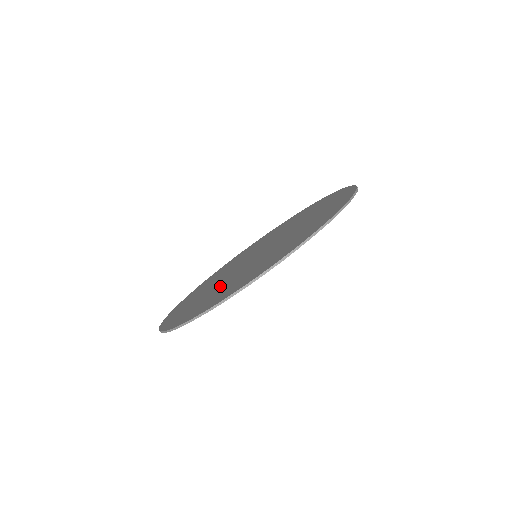
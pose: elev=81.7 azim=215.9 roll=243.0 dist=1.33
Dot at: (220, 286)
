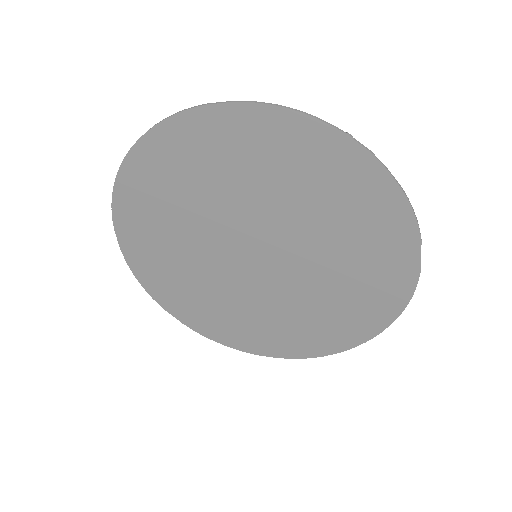
Dot at: (221, 194)
